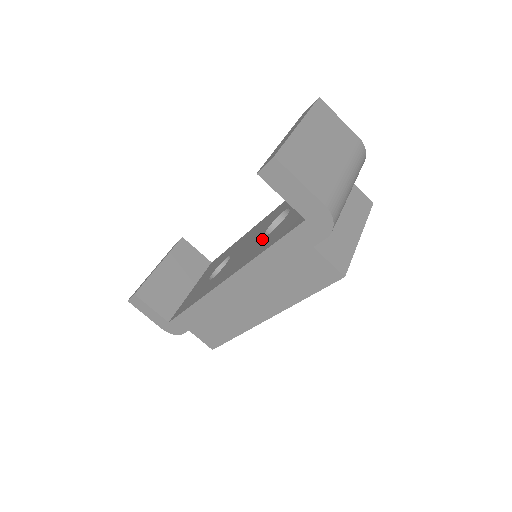
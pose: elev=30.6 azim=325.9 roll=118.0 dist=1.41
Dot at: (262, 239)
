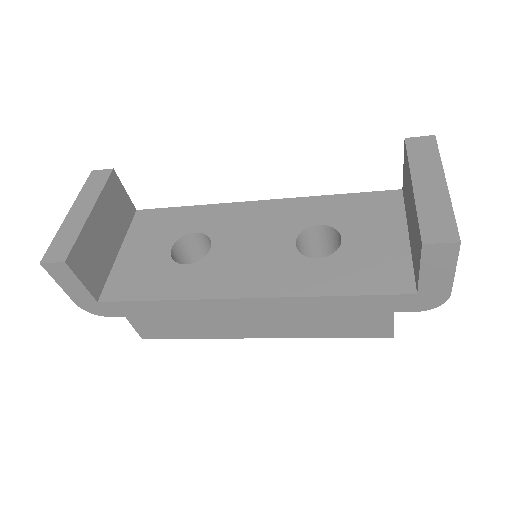
Dot at: (303, 259)
